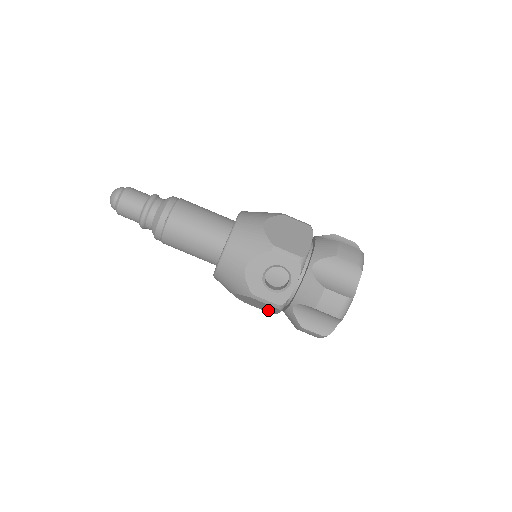
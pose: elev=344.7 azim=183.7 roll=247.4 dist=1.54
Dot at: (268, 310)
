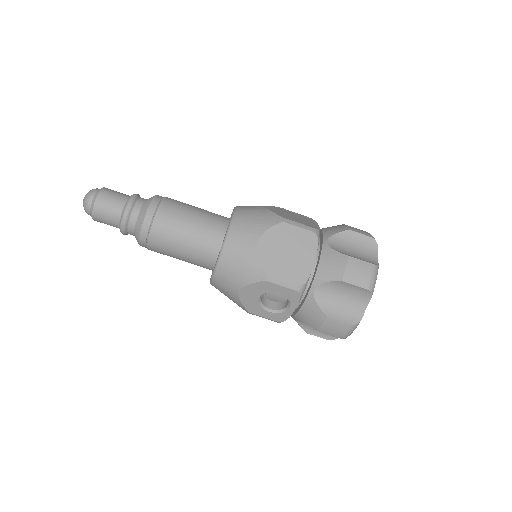
Dot at: occluded
